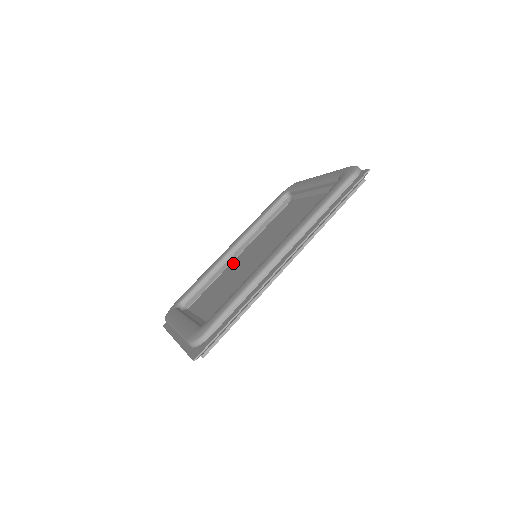
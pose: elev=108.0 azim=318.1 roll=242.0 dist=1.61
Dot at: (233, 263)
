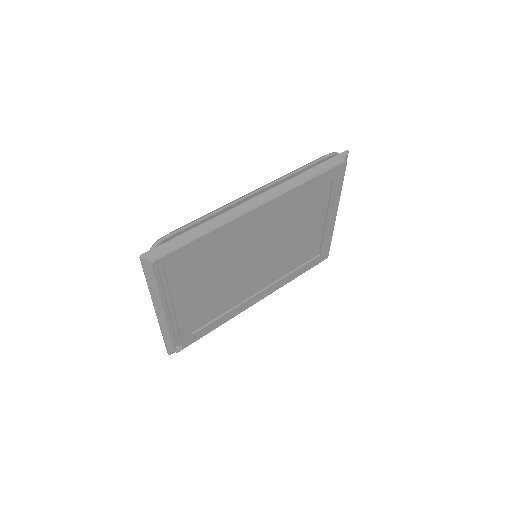
Dot at: occluded
